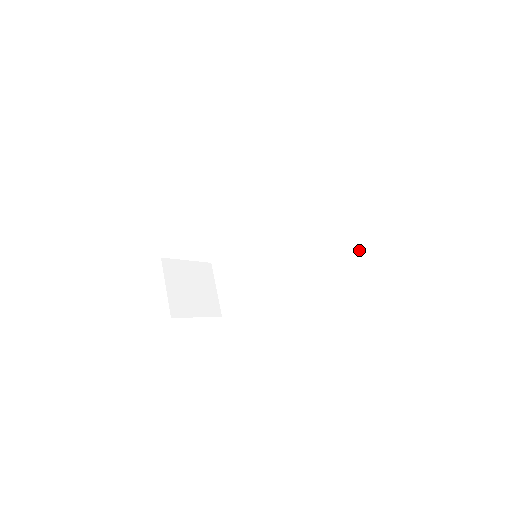
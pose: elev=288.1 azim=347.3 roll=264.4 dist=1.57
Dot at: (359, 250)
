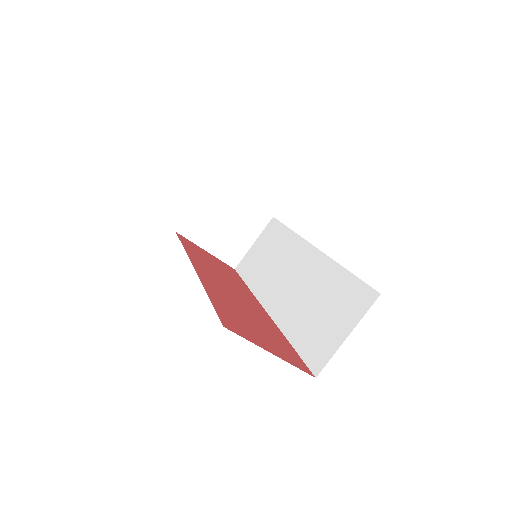
Dot at: (317, 360)
